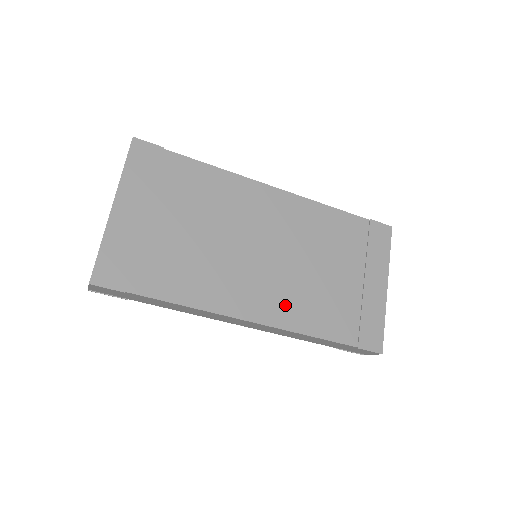
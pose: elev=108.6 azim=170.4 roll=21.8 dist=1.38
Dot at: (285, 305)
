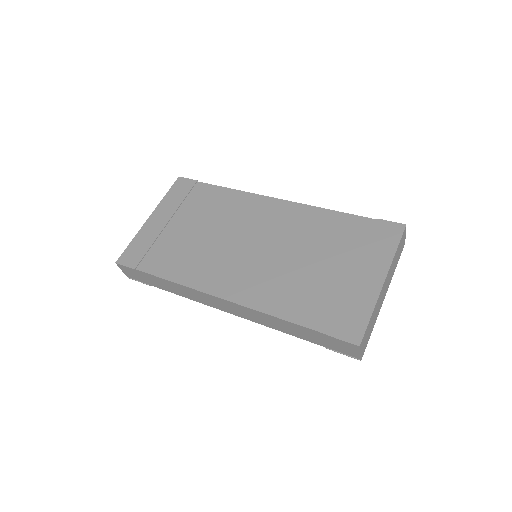
Dot at: (258, 288)
